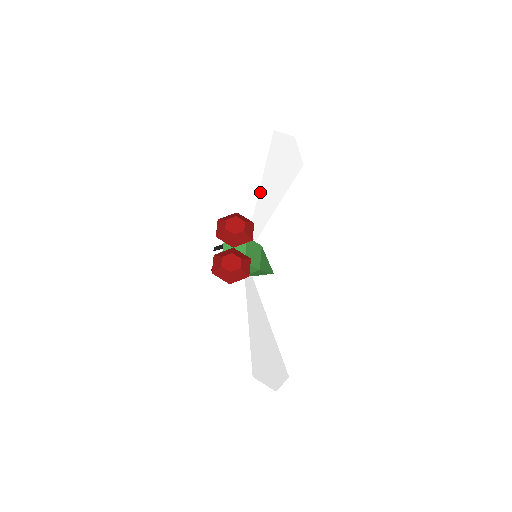
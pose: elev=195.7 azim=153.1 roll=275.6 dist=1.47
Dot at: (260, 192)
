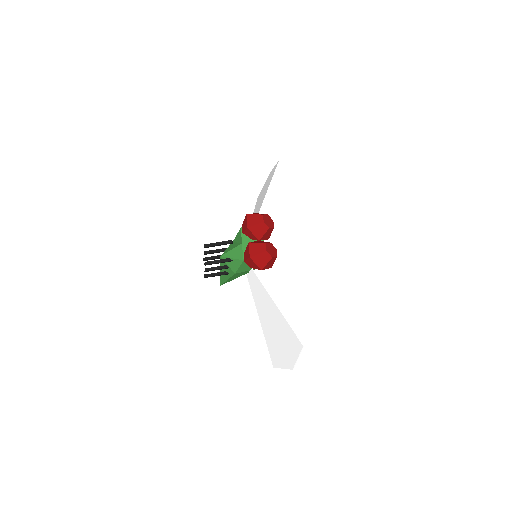
Dot at: (262, 204)
